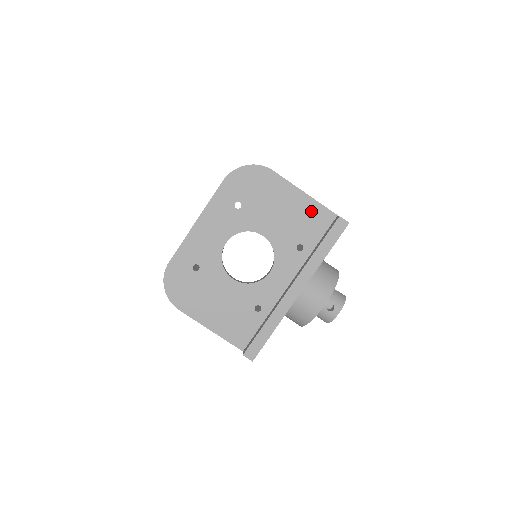
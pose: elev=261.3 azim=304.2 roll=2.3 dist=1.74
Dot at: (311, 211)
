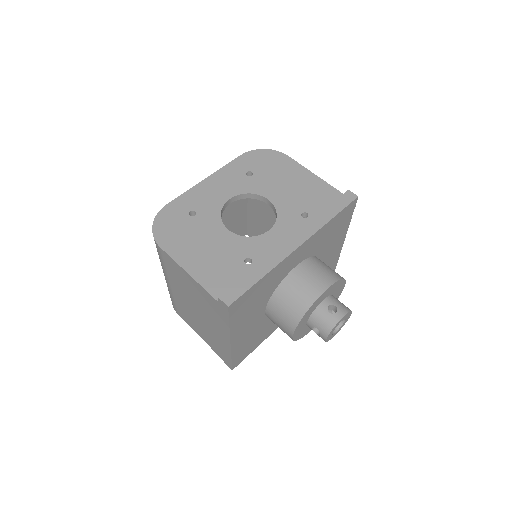
Dot at: (320, 189)
